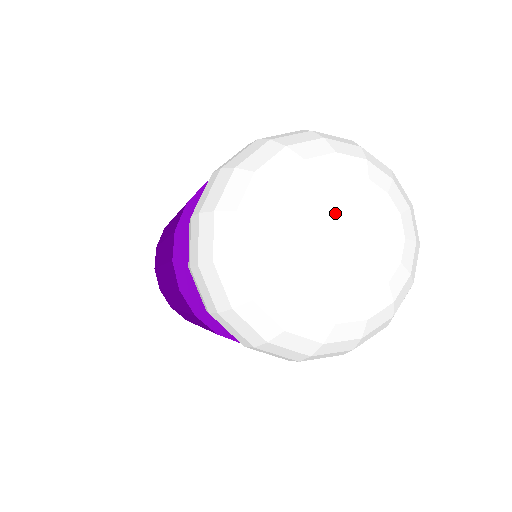
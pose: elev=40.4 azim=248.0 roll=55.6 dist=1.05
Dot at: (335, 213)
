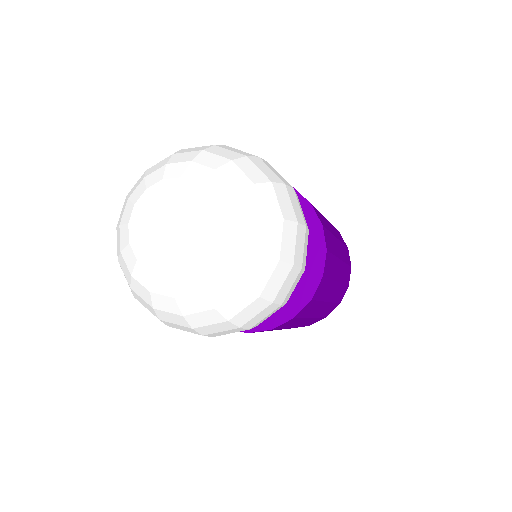
Dot at: (143, 222)
